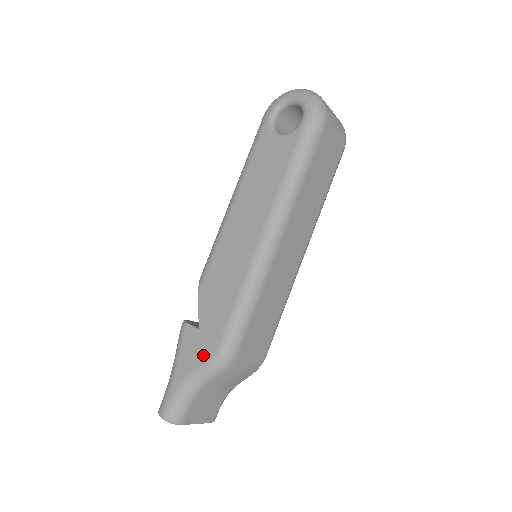
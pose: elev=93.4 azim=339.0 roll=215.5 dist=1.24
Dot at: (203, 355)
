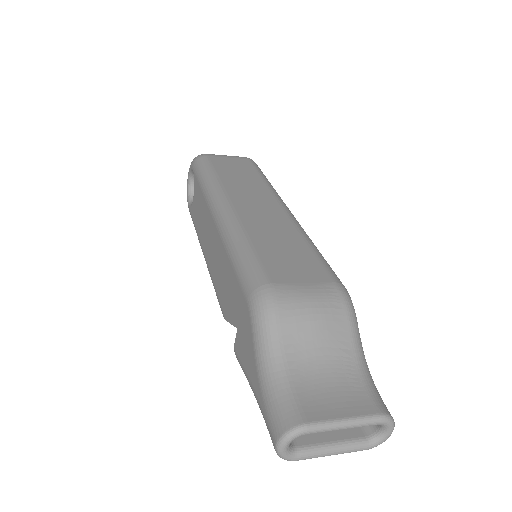
Dot at: (248, 330)
